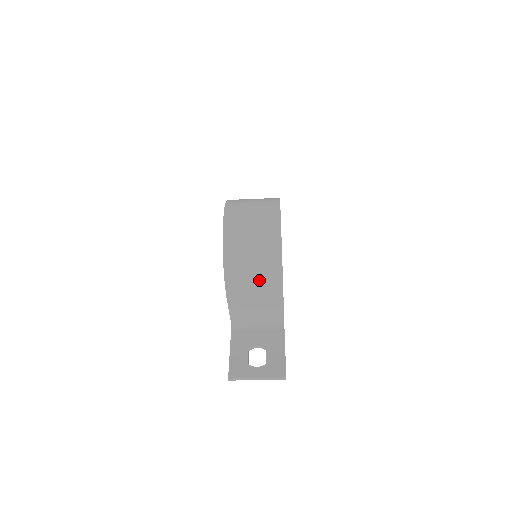
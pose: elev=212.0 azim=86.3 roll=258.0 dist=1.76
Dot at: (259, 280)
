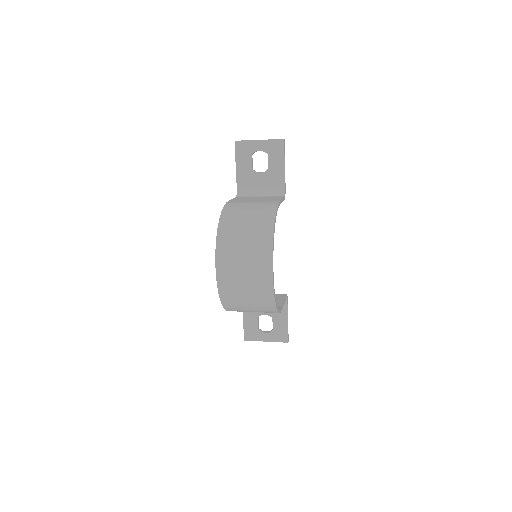
Dot at: occluded
